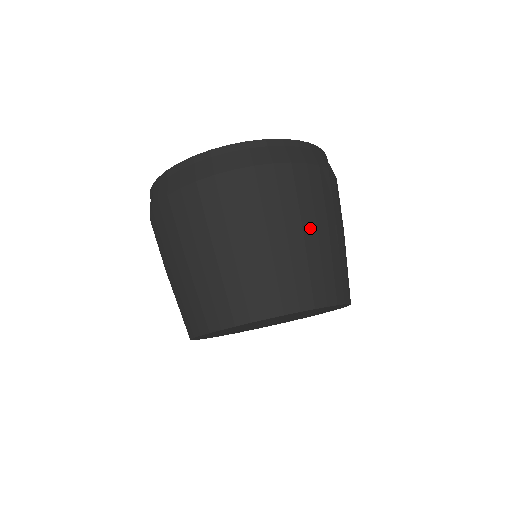
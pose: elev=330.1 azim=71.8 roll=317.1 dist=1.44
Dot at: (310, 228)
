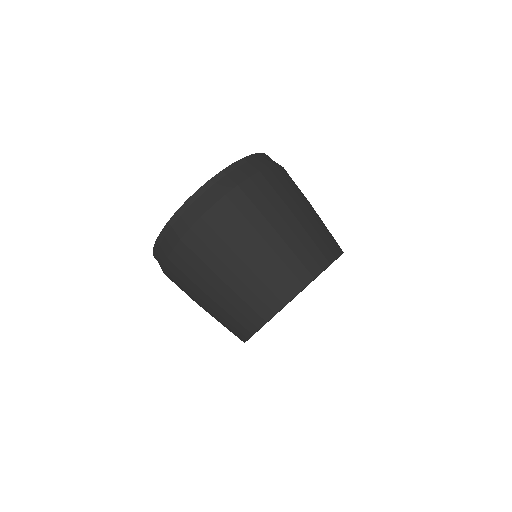
Dot at: (308, 205)
